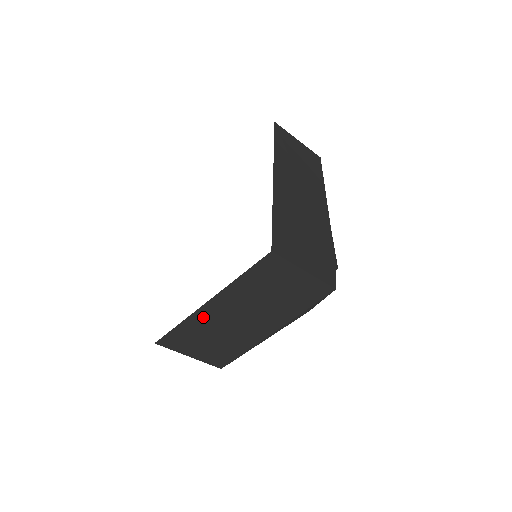
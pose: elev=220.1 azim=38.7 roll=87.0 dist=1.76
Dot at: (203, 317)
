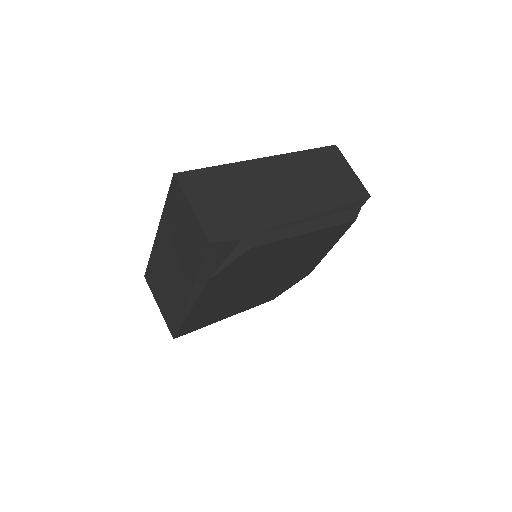
Dot at: (158, 252)
